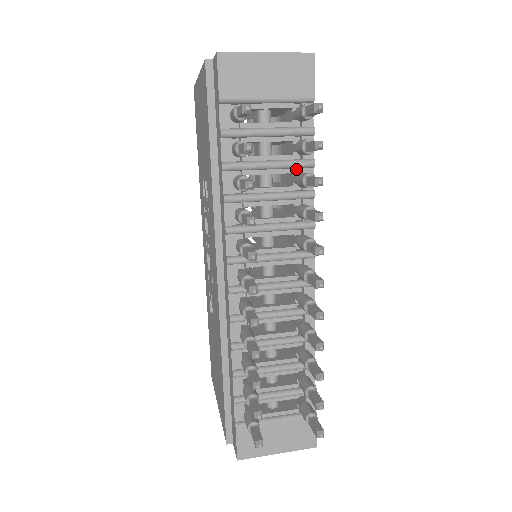
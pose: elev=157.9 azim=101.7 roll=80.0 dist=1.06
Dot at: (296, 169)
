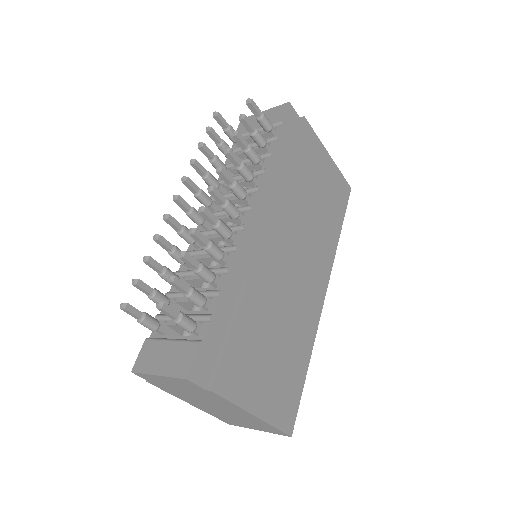
Dot at: occluded
